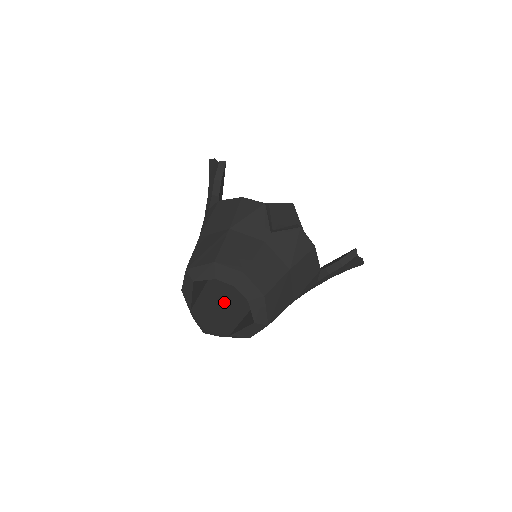
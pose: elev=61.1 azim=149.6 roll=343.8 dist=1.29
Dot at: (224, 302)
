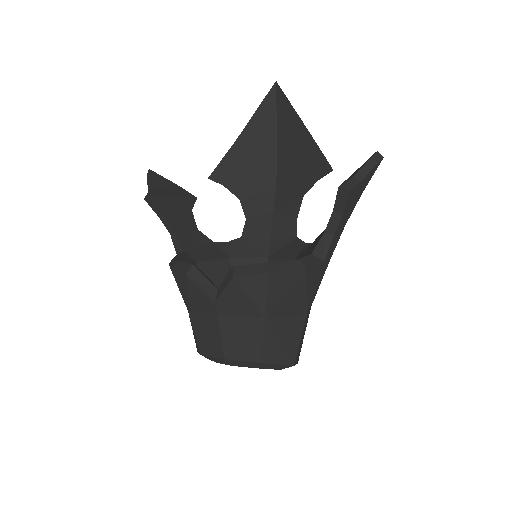
Dot at: occluded
